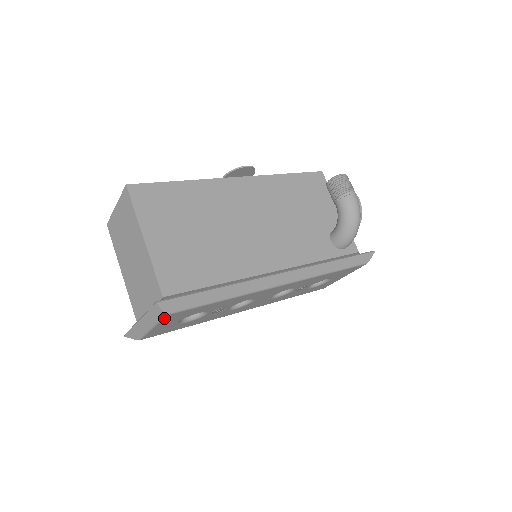
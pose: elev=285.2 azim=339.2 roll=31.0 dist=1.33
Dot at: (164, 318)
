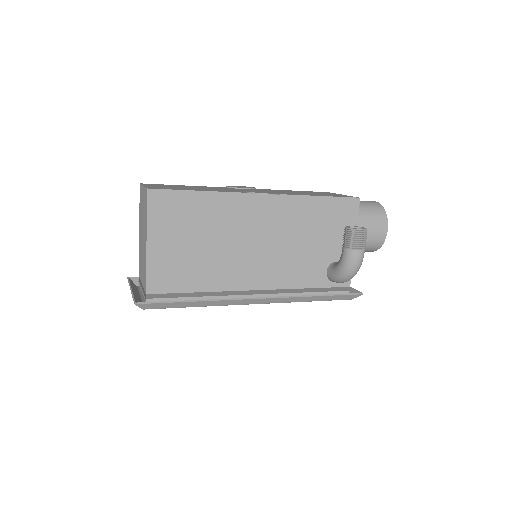
Dot at: occluded
